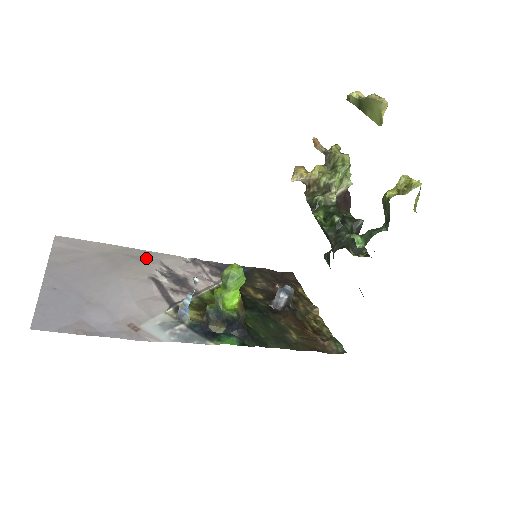
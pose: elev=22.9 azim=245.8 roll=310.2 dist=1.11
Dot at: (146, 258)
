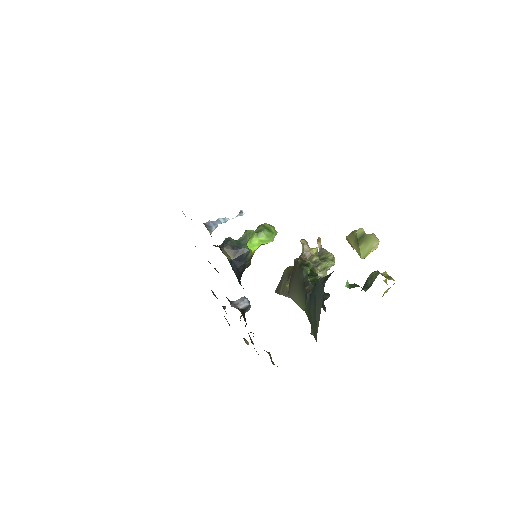
Dot at: occluded
